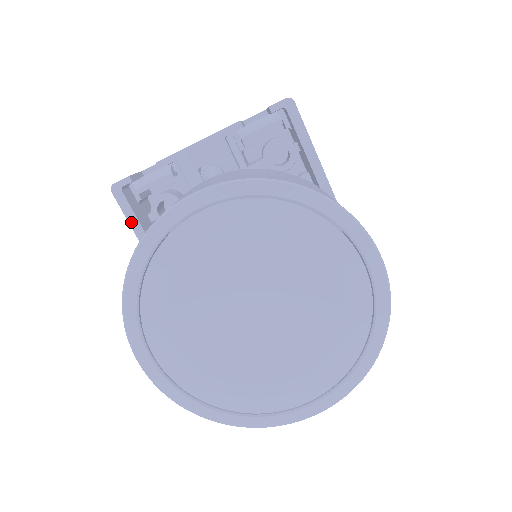
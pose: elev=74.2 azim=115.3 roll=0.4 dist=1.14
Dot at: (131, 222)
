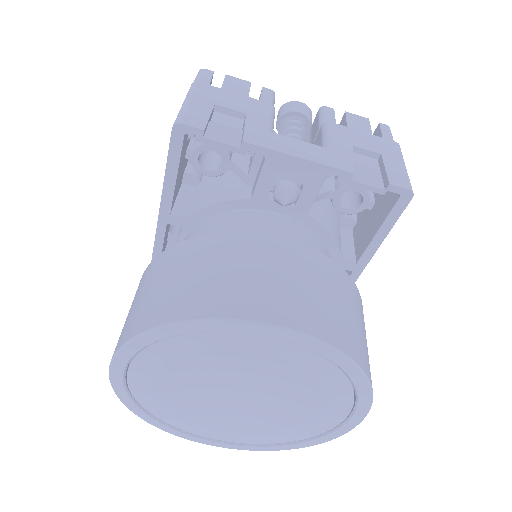
Dot at: (169, 166)
